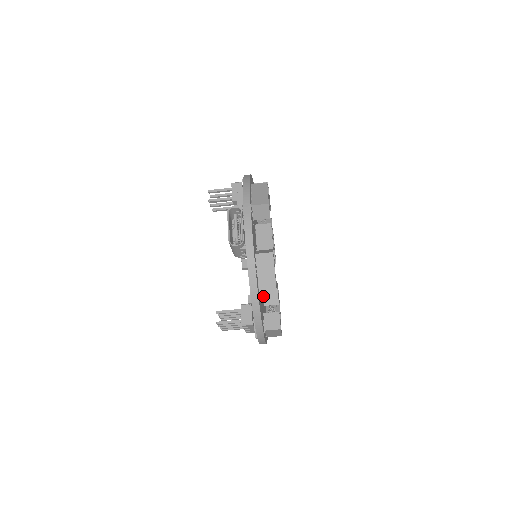
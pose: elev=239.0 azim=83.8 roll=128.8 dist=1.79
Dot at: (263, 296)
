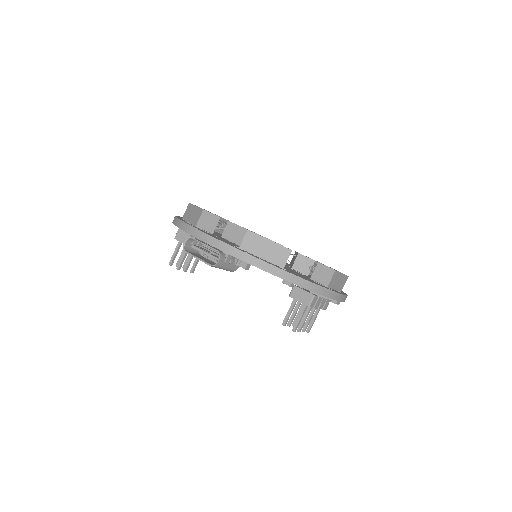
Dot at: (297, 271)
